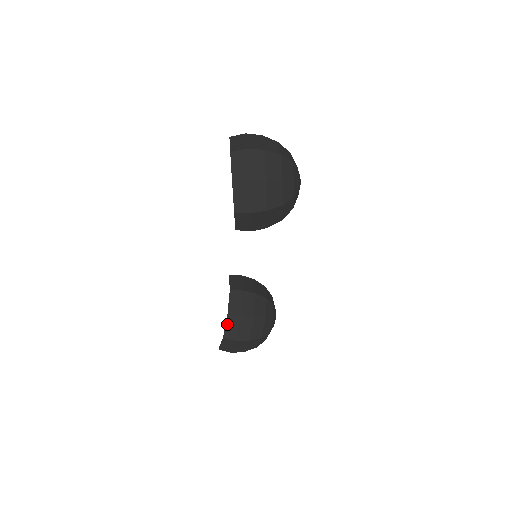
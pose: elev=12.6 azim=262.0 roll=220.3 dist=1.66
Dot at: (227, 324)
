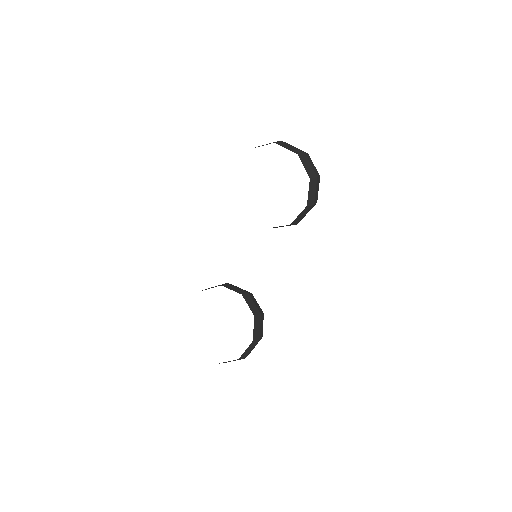
Dot at: (254, 326)
